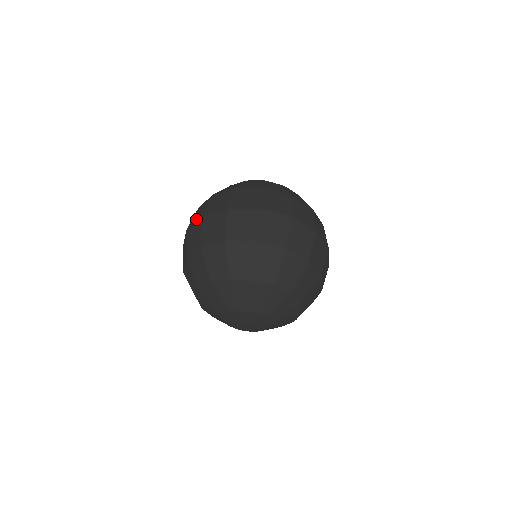
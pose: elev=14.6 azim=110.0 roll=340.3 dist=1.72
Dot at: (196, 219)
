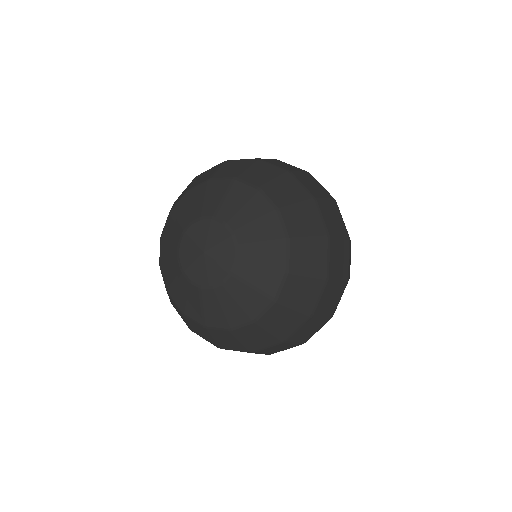
Dot at: occluded
